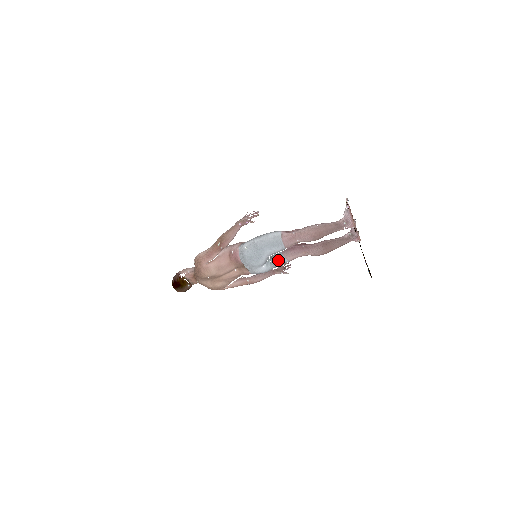
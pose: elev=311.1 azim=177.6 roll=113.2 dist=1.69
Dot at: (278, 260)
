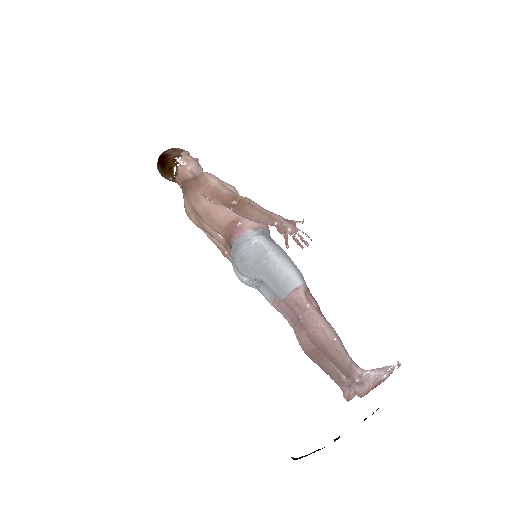
Dot at: (265, 292)
